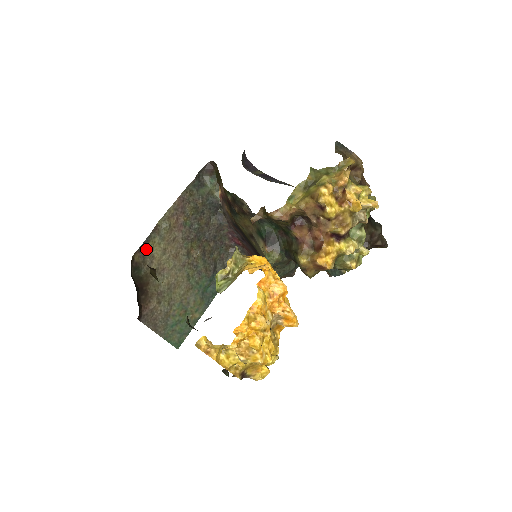
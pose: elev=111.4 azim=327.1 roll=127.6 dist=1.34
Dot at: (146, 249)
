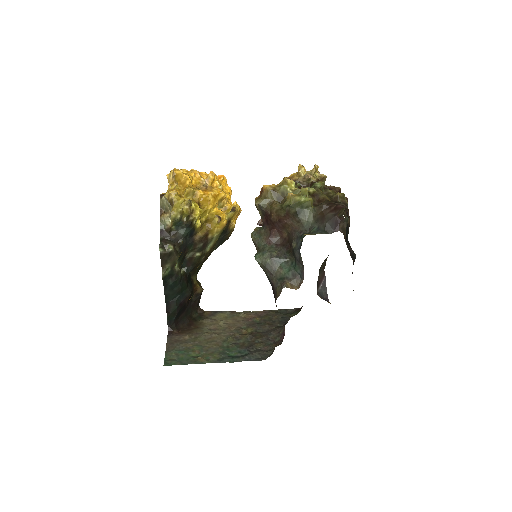
Dot at: (216, 315)
